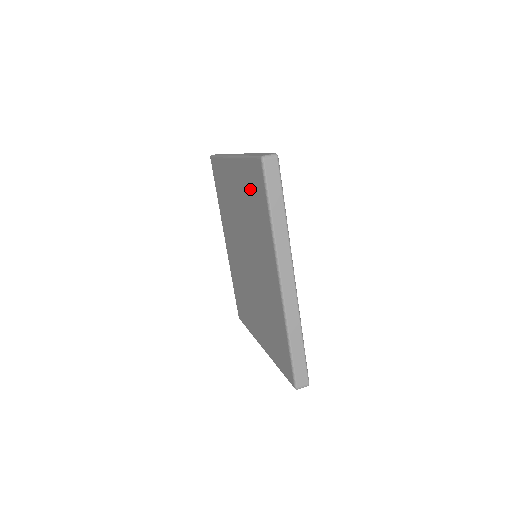
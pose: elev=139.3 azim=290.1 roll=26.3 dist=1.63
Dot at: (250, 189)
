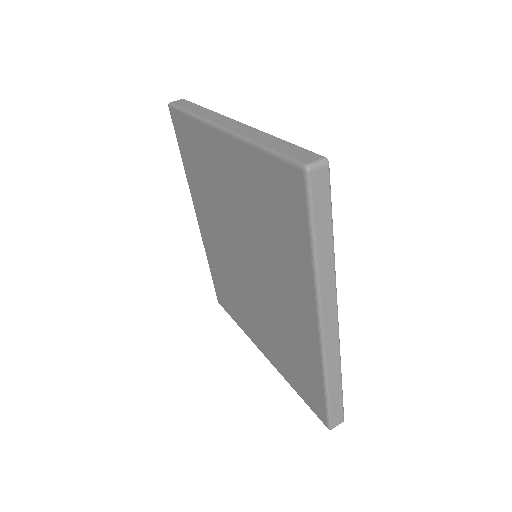
Dot at: (266, 193)
